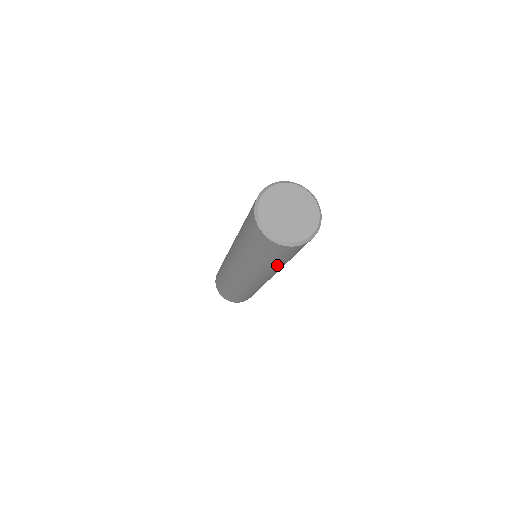
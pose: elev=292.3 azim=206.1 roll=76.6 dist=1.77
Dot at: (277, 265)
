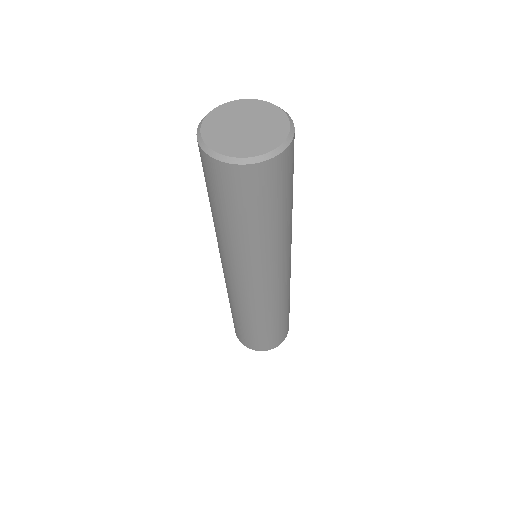
Dot at: (286, 217)
